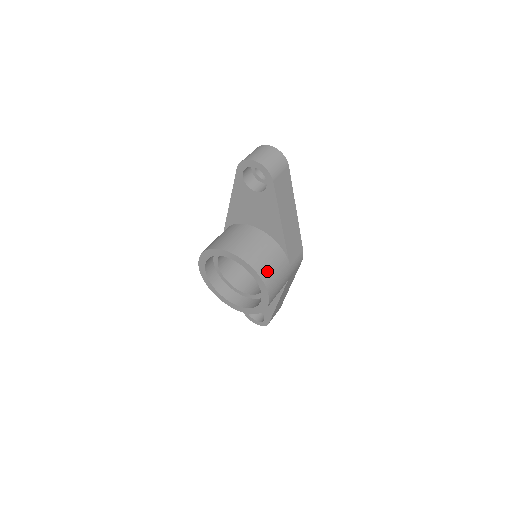
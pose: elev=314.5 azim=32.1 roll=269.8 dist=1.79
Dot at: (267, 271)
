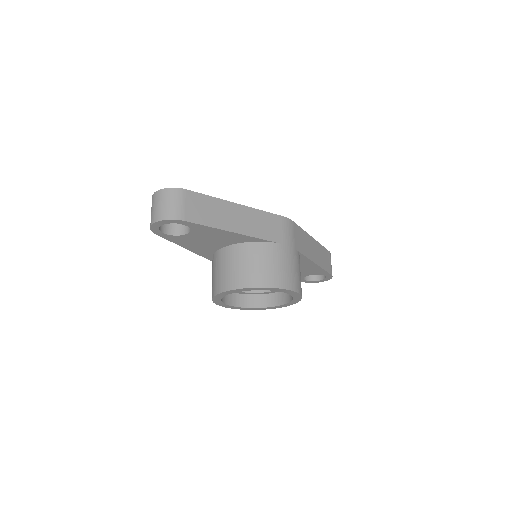
Dot at: (265, 275)
